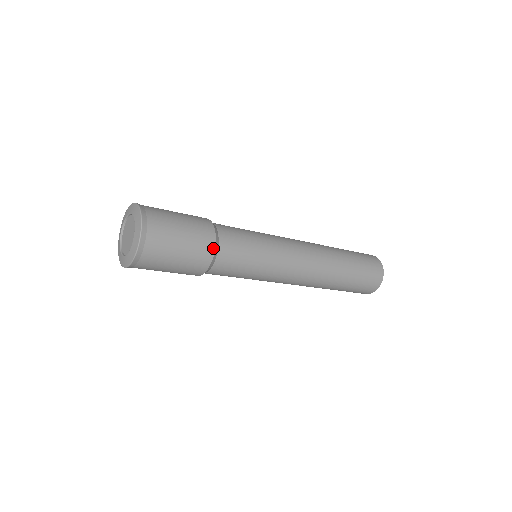
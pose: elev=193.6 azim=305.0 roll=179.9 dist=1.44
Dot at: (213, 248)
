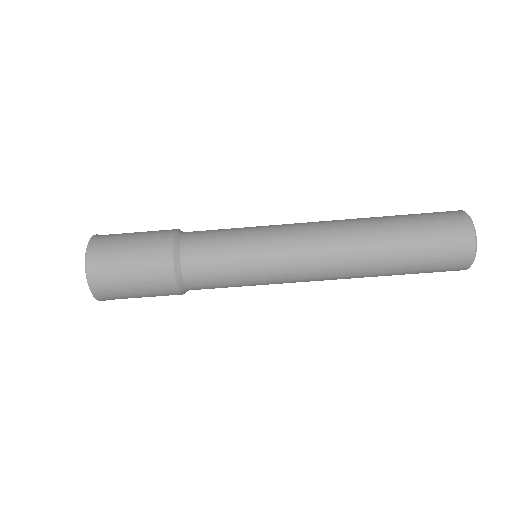
Dot at: (174, 230)
